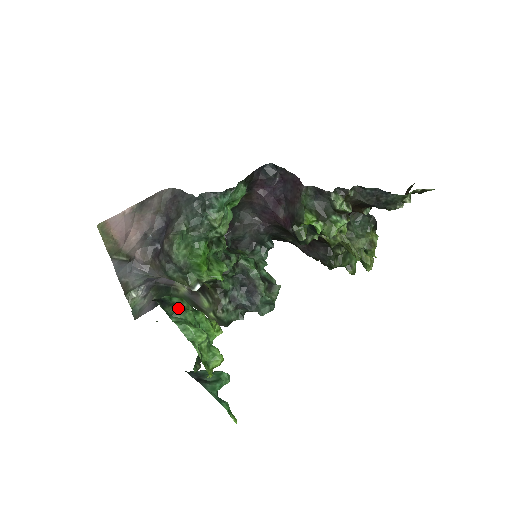
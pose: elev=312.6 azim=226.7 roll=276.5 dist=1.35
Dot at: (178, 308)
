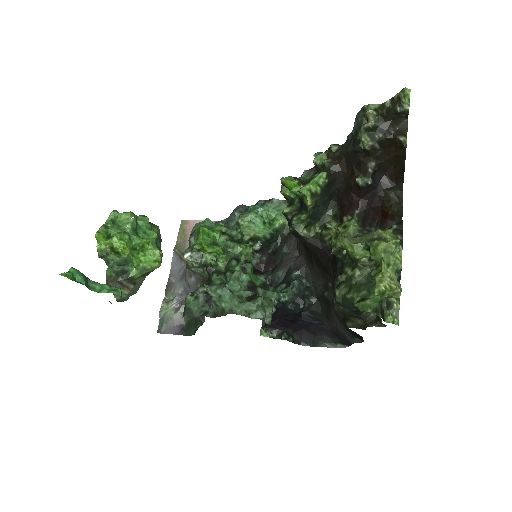
Dot at: (144, 215)
